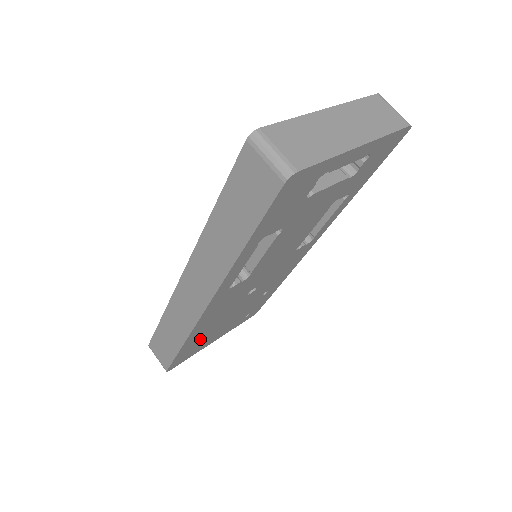
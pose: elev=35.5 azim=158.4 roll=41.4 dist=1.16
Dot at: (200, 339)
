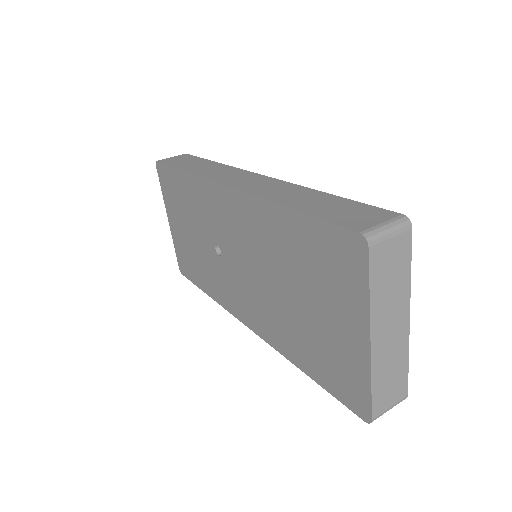
Dot at: occluded
